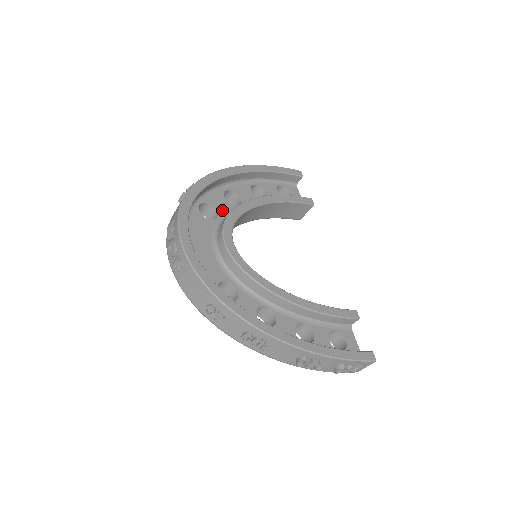
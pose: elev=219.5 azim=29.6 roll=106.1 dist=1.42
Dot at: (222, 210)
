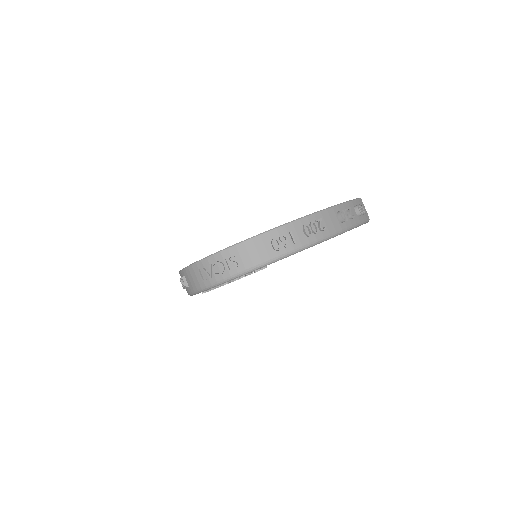
Dot at: occluded
